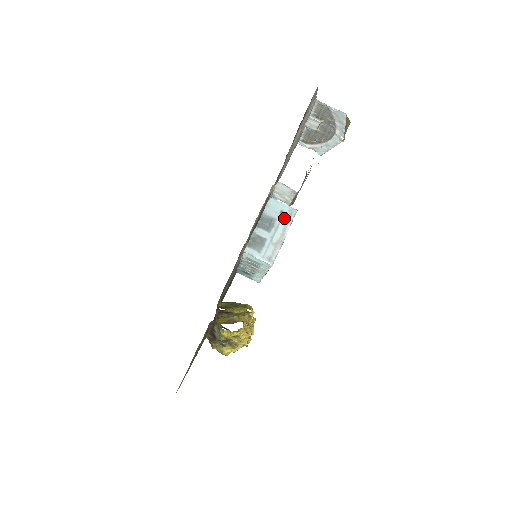
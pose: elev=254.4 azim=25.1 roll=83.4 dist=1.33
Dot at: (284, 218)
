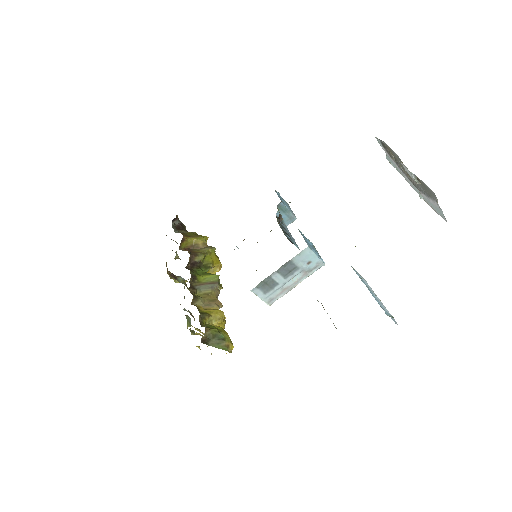
Dot at: (308, 269)
